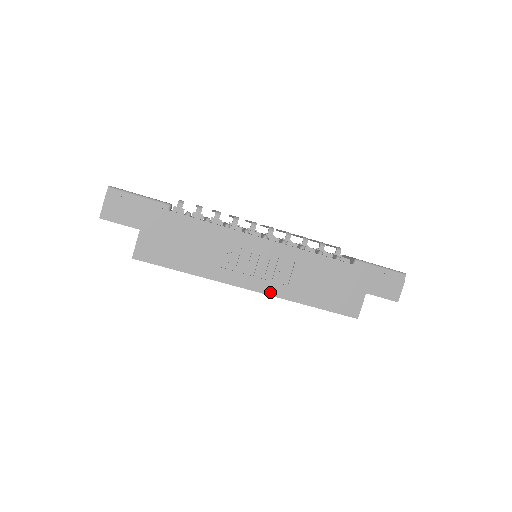
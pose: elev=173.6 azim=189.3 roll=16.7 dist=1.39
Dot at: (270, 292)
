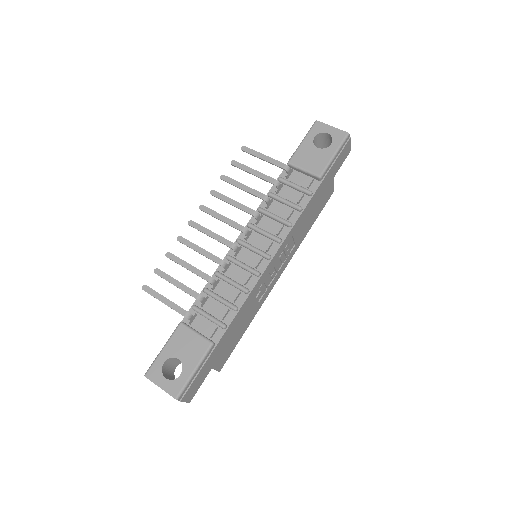
Dot at: (289, 261)
